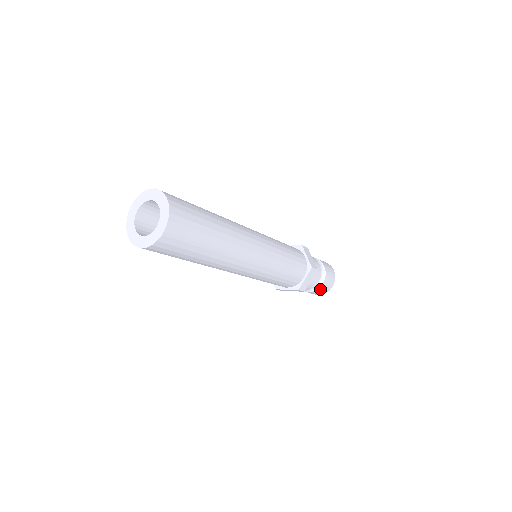
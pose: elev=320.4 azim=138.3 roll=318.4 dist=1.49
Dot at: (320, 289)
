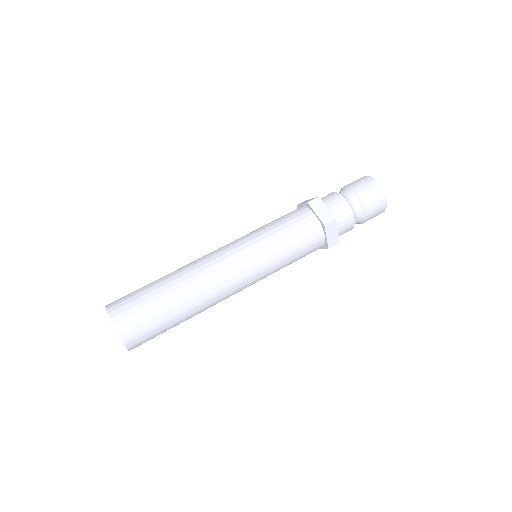
Dot at: (369, 217)
